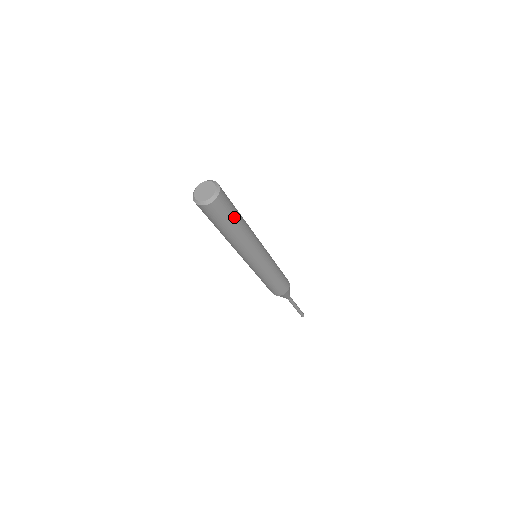
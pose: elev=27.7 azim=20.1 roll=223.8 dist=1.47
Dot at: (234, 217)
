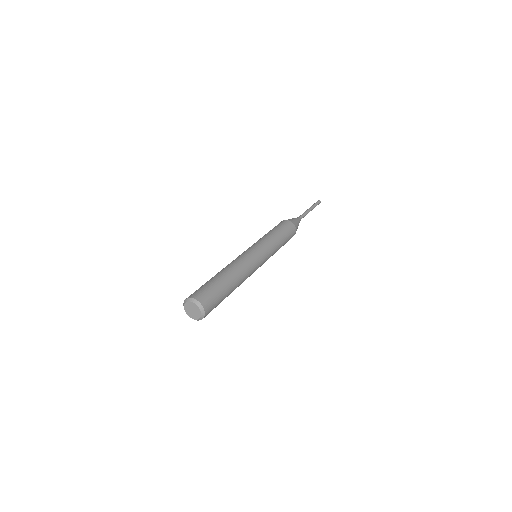
Dot at: occluded
